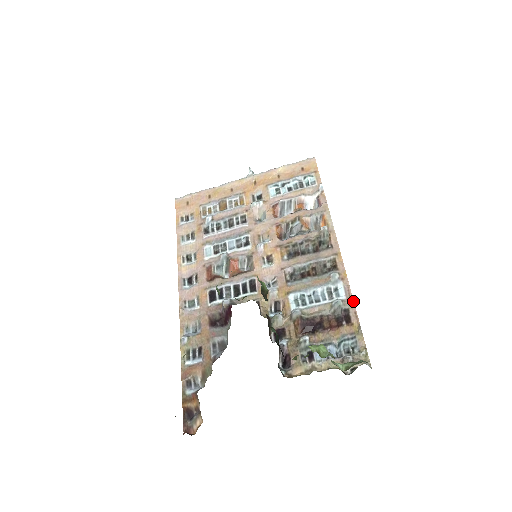
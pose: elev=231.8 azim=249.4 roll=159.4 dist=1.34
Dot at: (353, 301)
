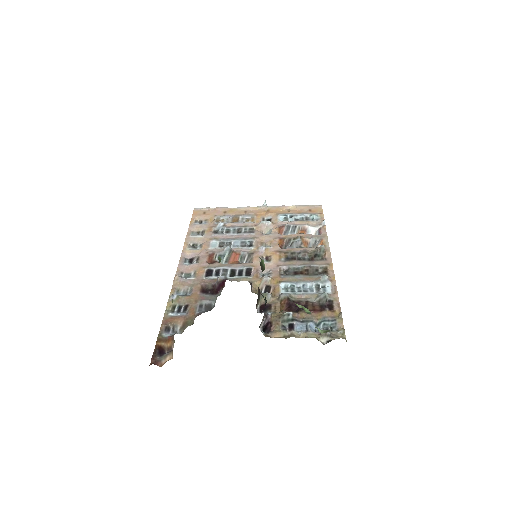
Dot at: occluded
